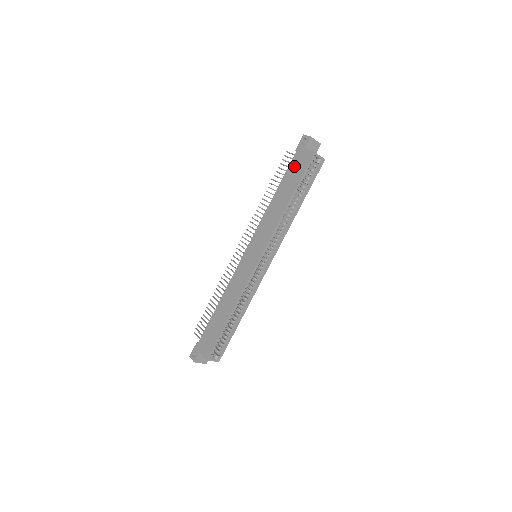
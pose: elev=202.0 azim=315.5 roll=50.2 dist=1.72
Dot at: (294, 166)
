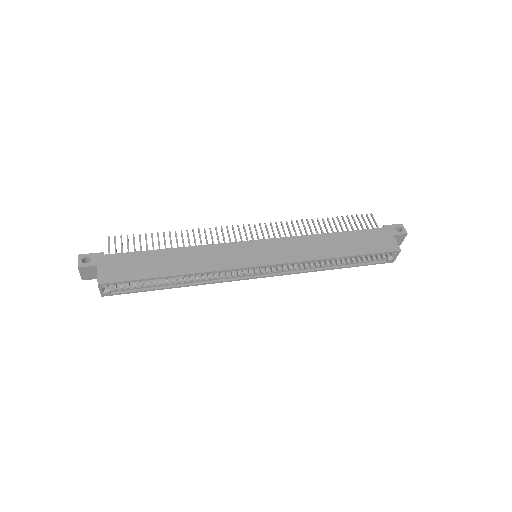
Dot at: (372, 236)
